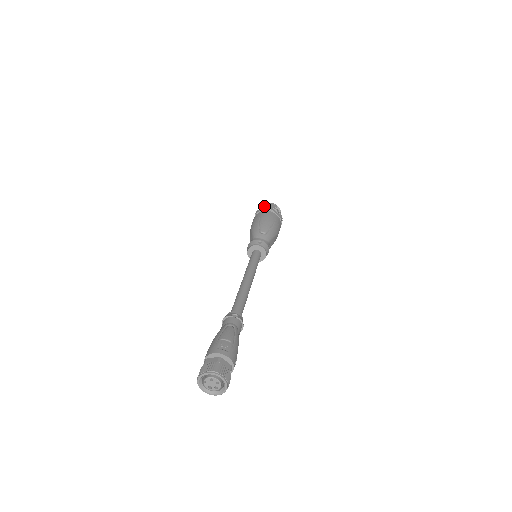
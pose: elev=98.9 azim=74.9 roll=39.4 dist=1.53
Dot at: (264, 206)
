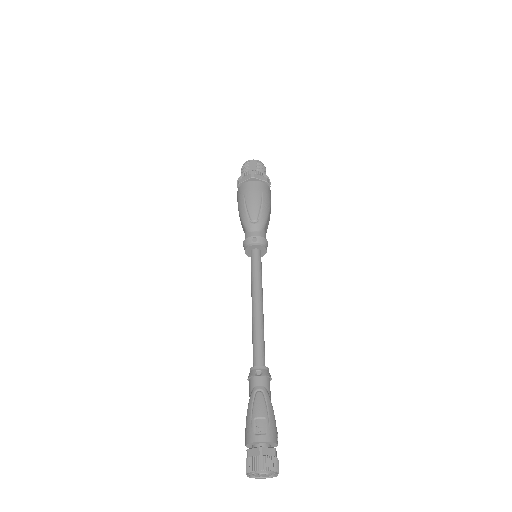
Dot at: (243, 169)
